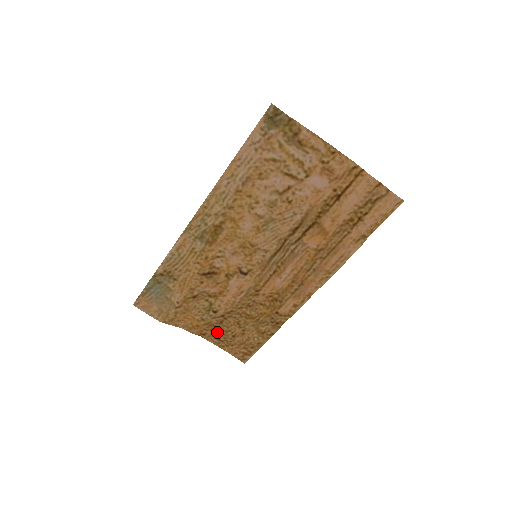
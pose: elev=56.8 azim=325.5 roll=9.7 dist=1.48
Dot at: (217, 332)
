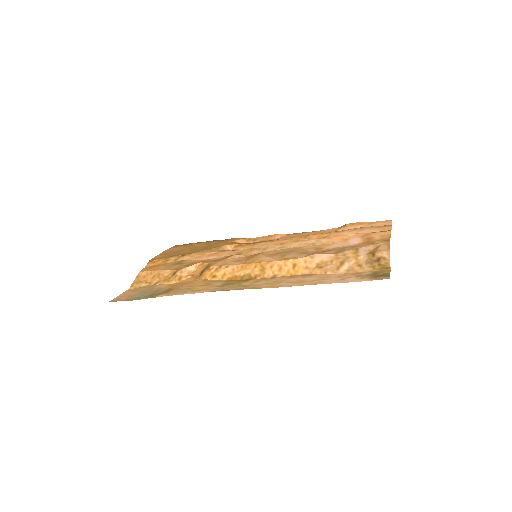
Dot at: (168, 256)
